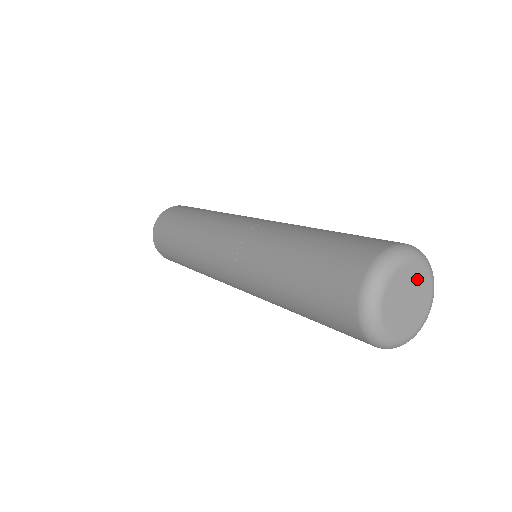
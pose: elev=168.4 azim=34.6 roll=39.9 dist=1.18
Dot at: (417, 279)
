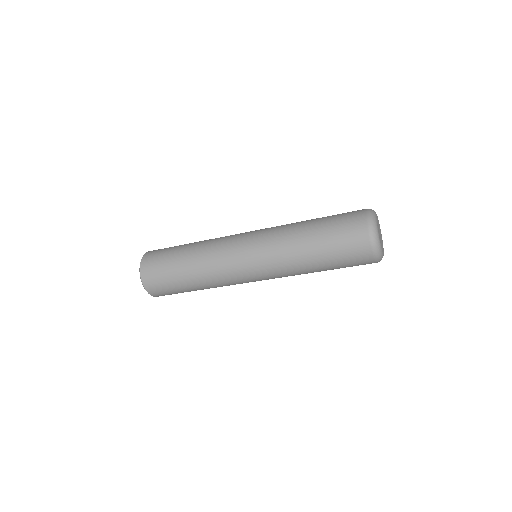
Dot at: occluded
